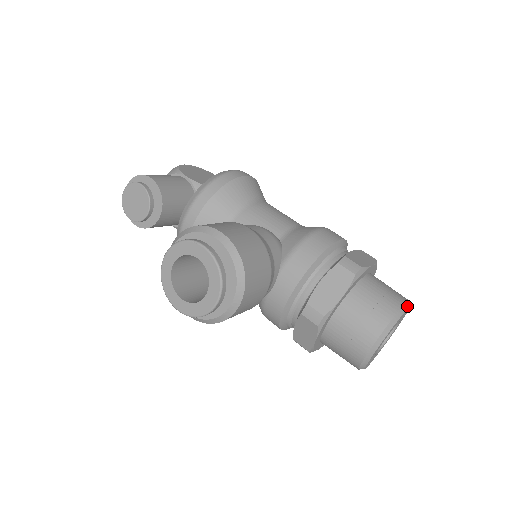
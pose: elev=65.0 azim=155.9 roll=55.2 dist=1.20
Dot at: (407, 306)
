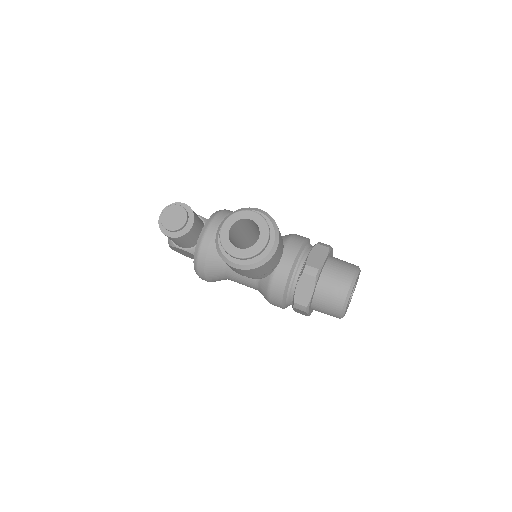
Dot at: occluded
